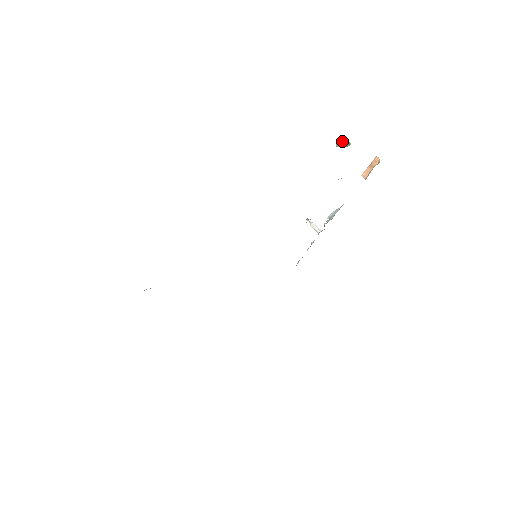
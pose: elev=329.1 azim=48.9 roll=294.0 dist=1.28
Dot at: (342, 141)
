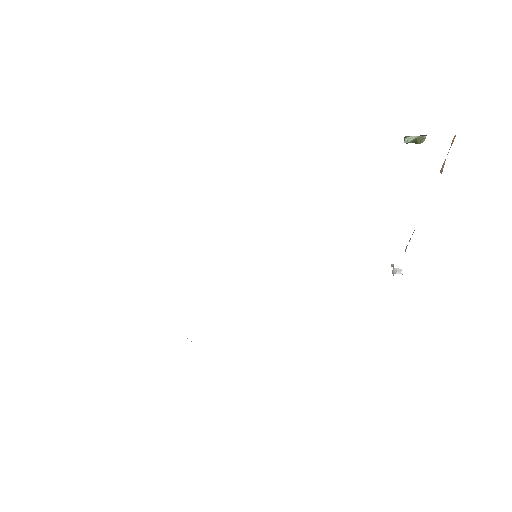
Dot at: occluded
